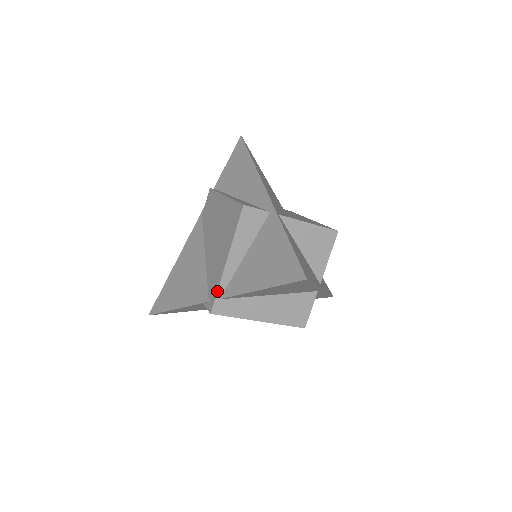
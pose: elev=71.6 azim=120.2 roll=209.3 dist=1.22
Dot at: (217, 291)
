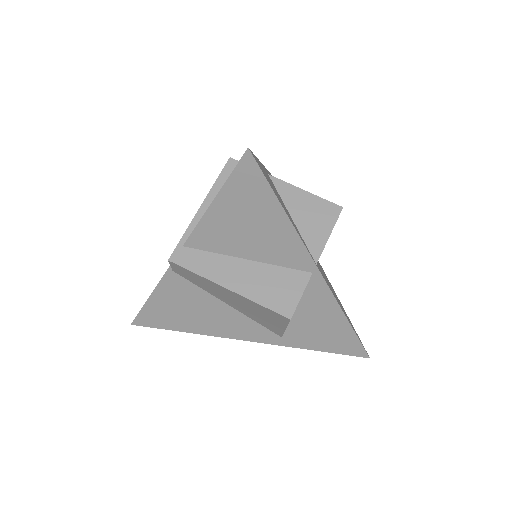
Dot at: (182, 236)
